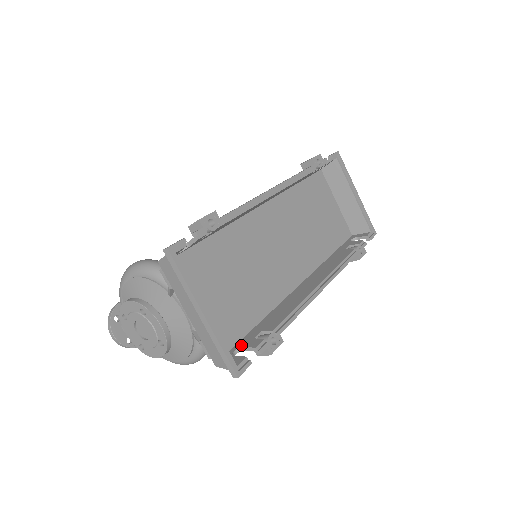
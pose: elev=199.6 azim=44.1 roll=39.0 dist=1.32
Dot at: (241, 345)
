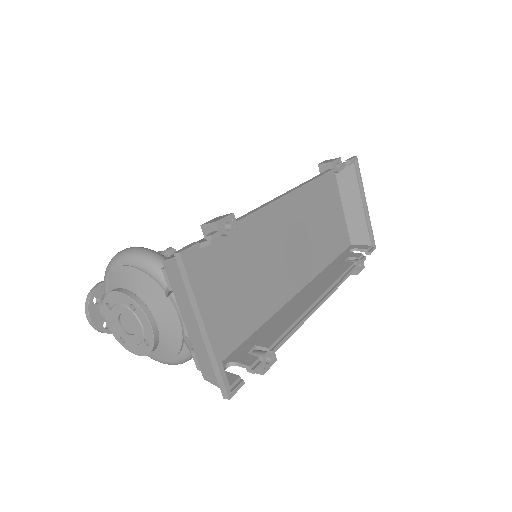
Dot at: (233, 359)
